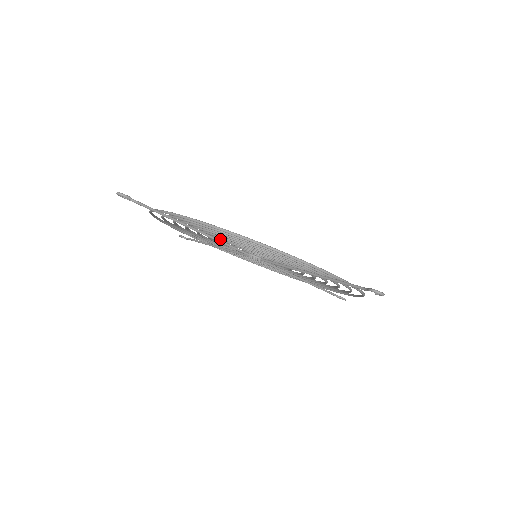
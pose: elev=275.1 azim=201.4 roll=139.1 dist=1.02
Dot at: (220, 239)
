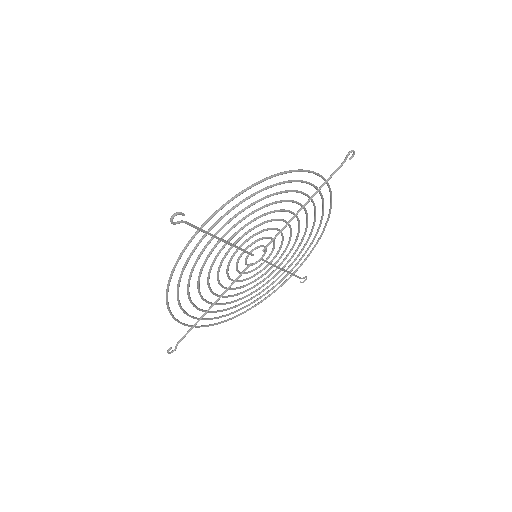
Dot at: (237, 242)
